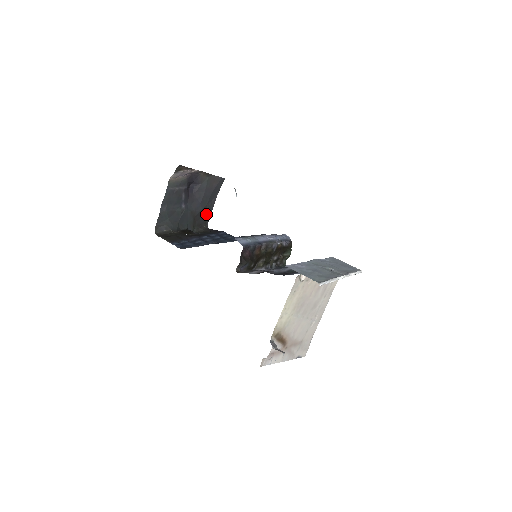
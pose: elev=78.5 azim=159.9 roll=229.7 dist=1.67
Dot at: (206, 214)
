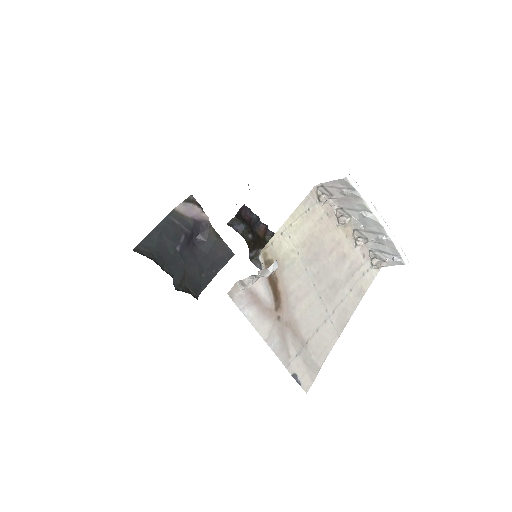
Dot at: (200, 283)
